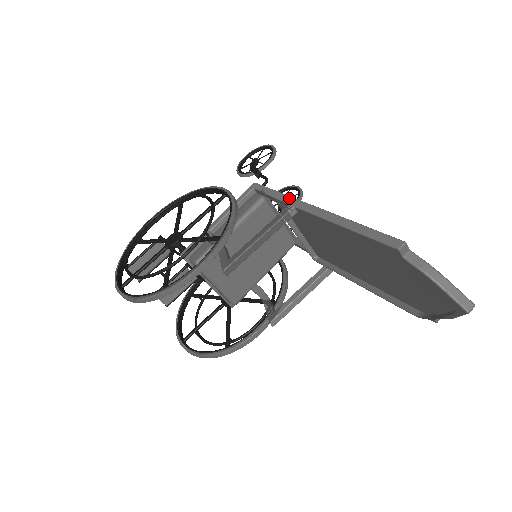
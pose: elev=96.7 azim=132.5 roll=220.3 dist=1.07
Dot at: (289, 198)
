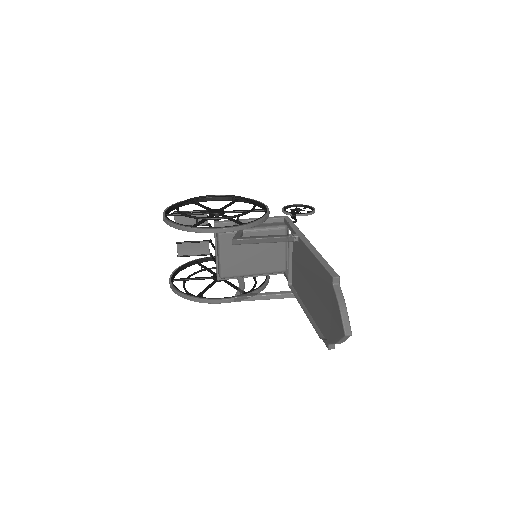
Dot at: (299, 231)
